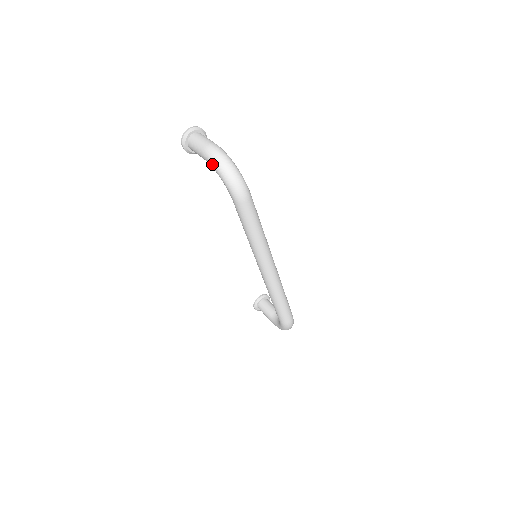
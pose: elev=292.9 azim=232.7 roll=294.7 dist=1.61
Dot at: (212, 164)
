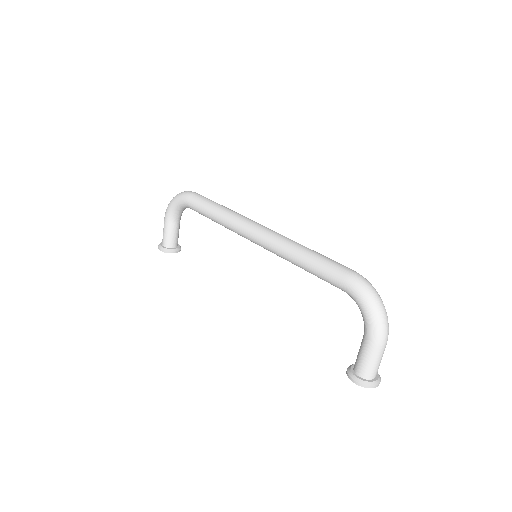
Dot at: (167, 208)
